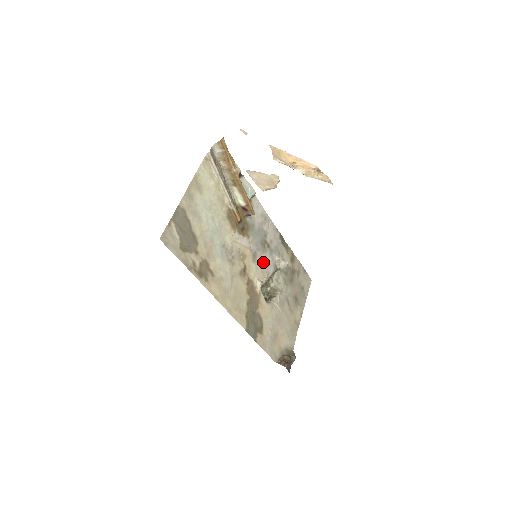
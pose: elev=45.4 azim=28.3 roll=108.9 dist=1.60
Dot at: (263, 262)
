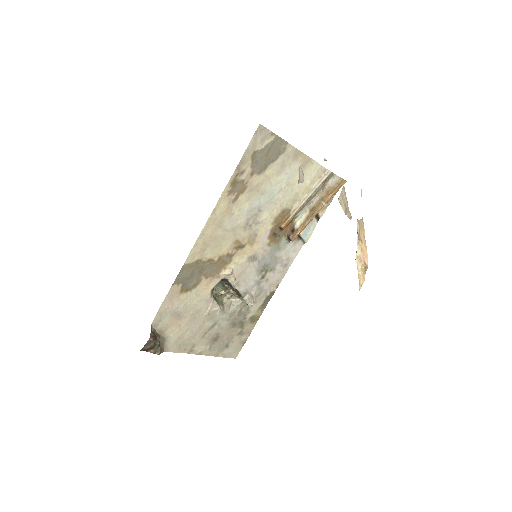
Dot at: (248, 273)
